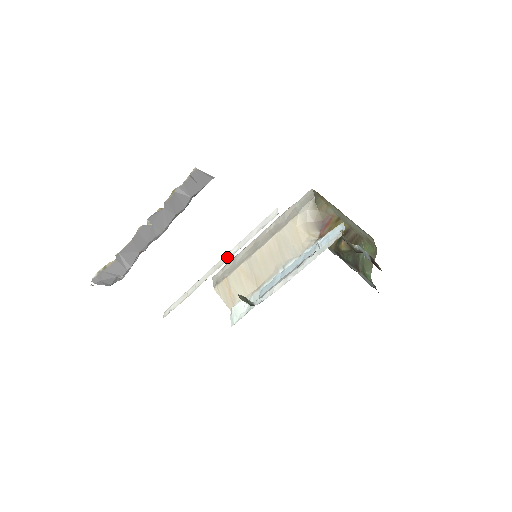
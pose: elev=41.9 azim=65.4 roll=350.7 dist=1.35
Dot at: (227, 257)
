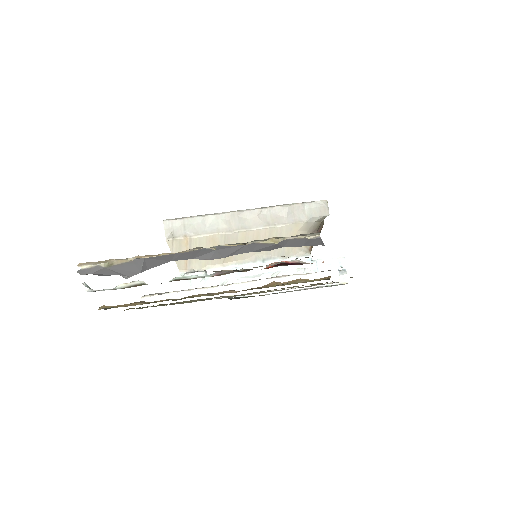
Dot at: (261, 286)
